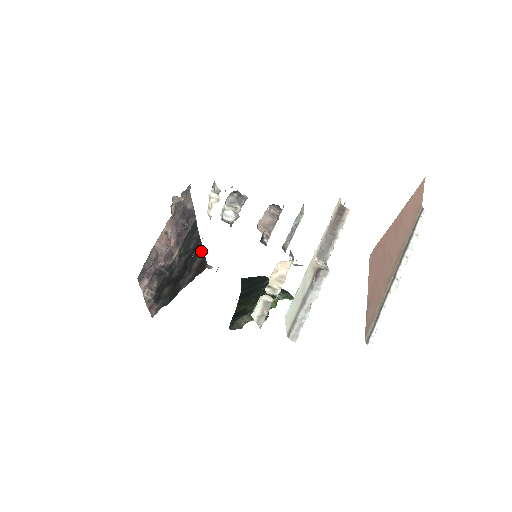
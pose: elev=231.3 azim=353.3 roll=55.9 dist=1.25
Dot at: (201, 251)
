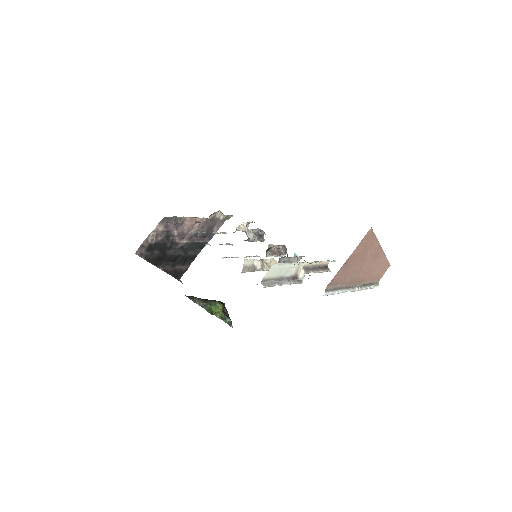
Dot at: (188, 265)
